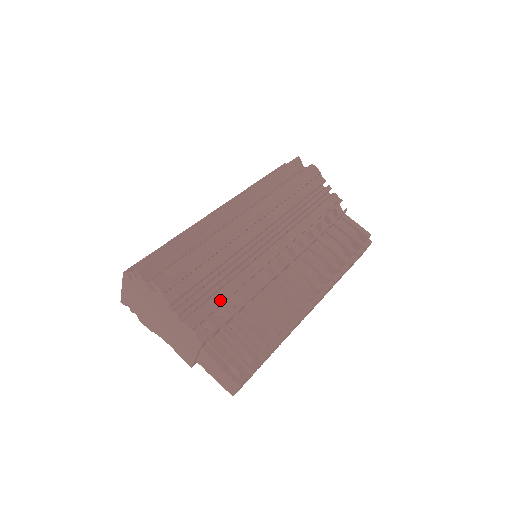
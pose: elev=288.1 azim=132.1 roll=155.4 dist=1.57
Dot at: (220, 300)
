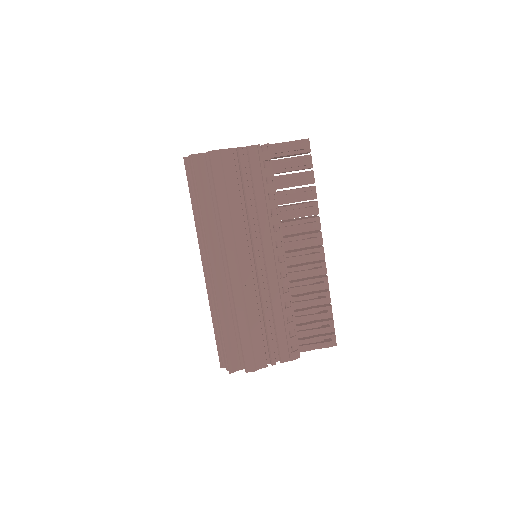
Dot at: (282, 330)
